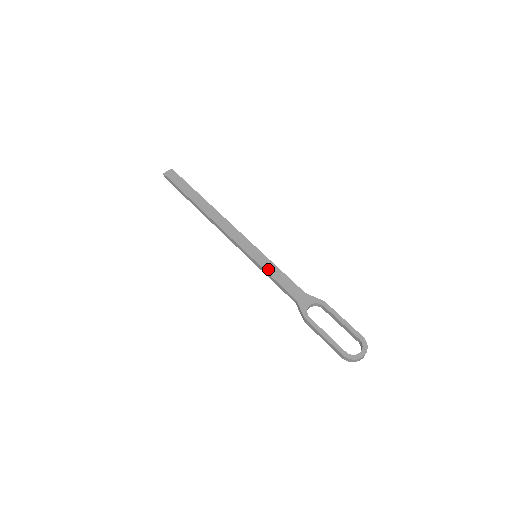
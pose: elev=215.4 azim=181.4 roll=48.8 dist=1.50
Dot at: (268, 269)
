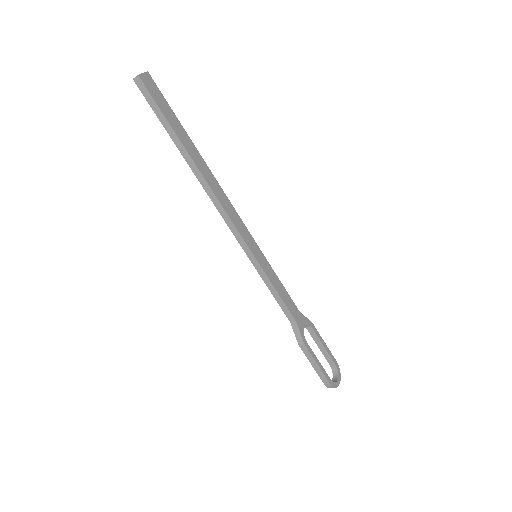
Dot at: (271, 278)
